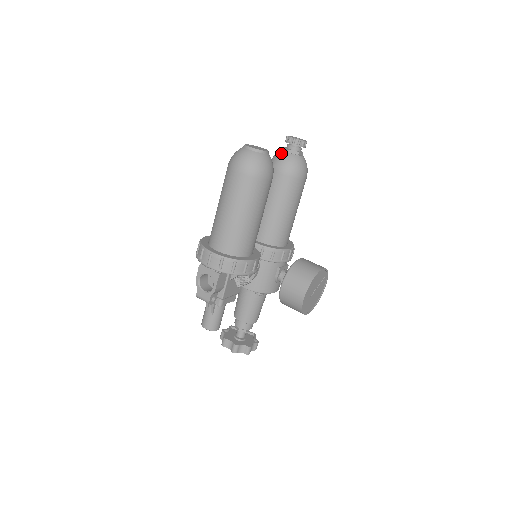
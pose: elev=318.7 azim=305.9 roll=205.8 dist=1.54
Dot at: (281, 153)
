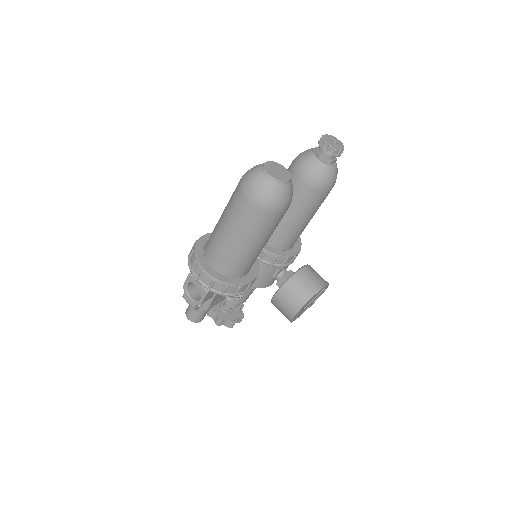
Dot at: (310, 157)
